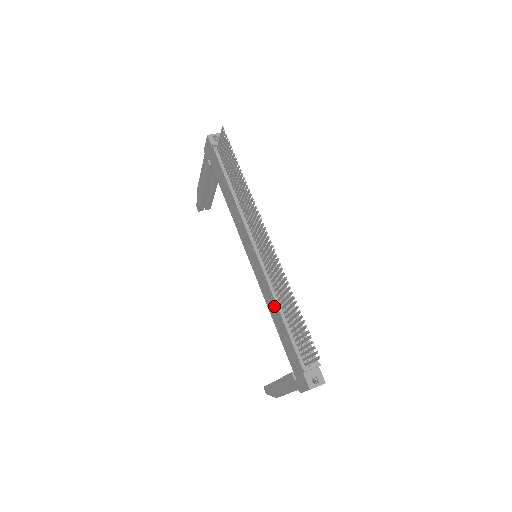
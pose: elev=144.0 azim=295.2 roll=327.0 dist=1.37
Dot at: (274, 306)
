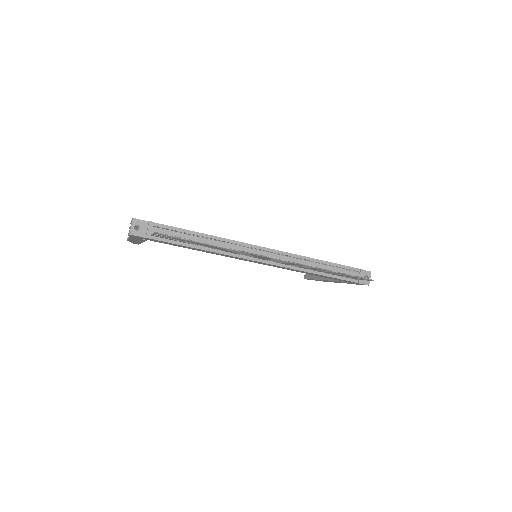
Dot at: occluded
